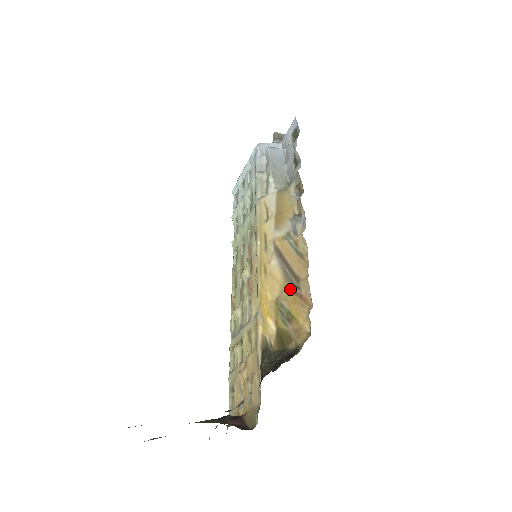
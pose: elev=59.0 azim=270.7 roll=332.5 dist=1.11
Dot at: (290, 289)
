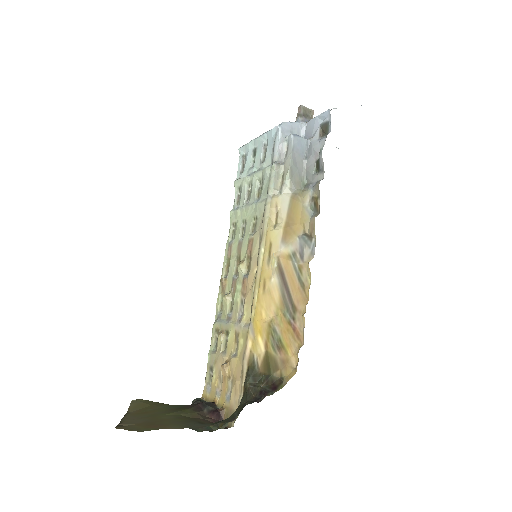
Dot at: (285, 316)
